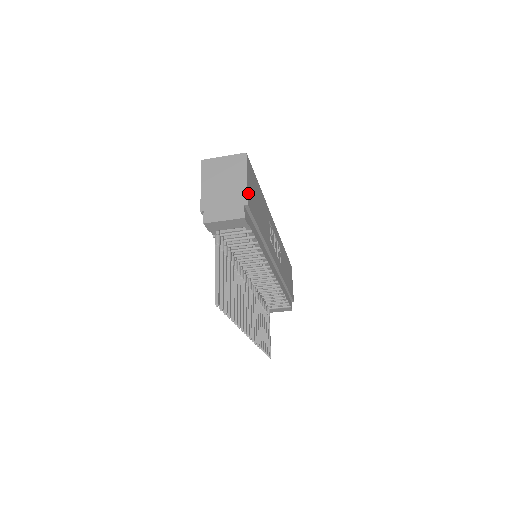
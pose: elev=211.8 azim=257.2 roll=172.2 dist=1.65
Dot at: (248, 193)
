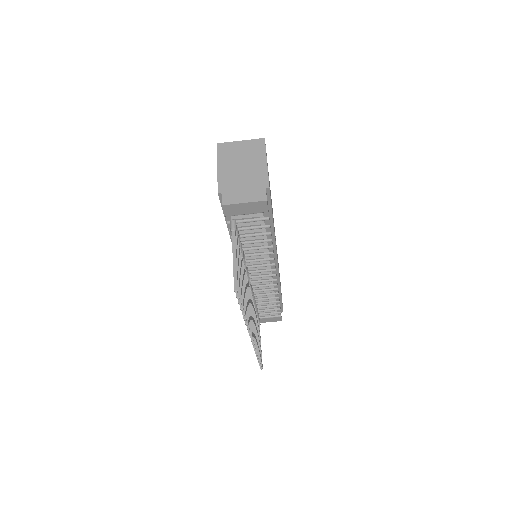
Dot at: (268, 177)
